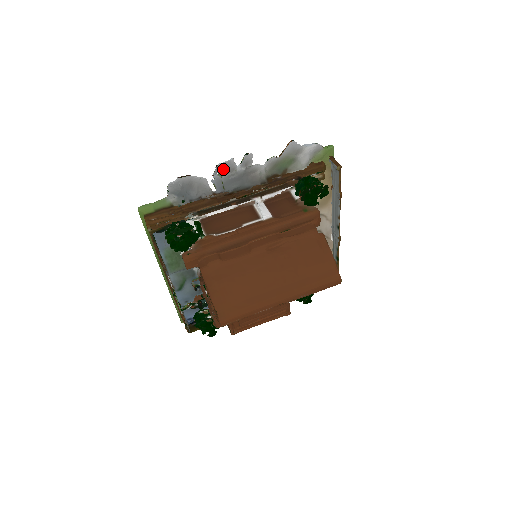
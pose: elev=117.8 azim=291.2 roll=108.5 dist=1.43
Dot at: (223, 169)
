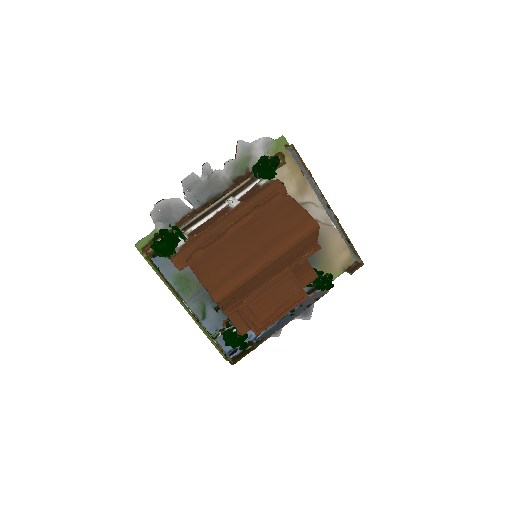
Dot at: (189, 184)
